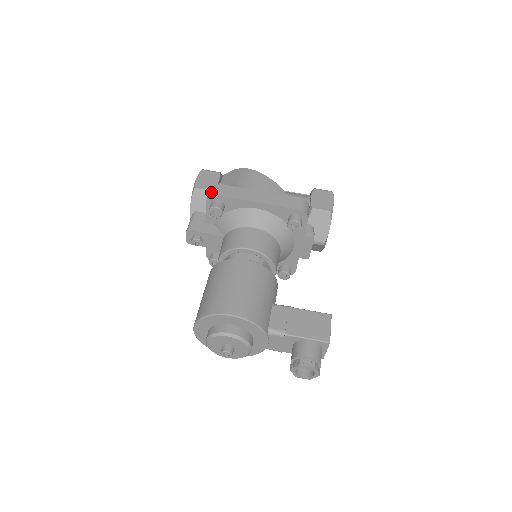
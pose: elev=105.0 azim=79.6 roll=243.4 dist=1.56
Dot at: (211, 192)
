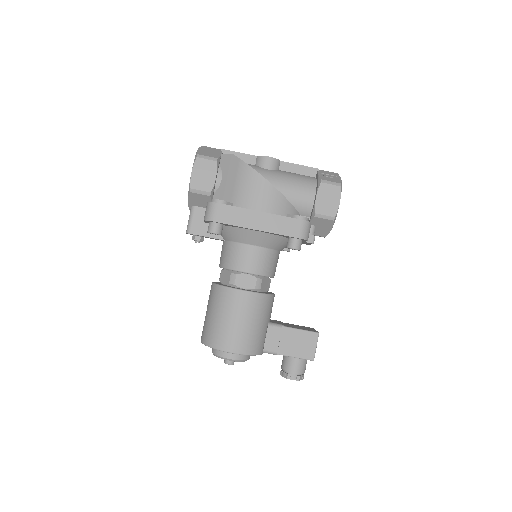
Dot at: (208, 213)
